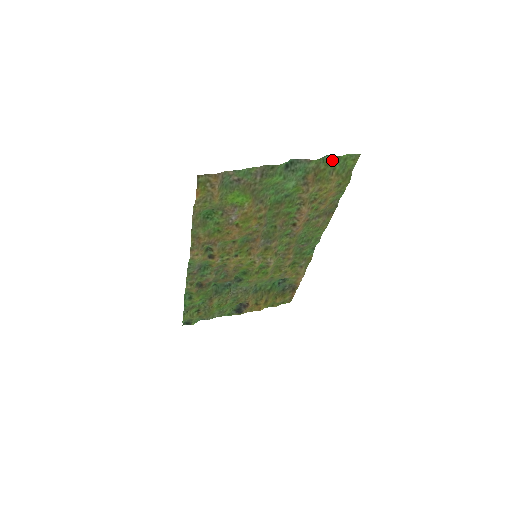
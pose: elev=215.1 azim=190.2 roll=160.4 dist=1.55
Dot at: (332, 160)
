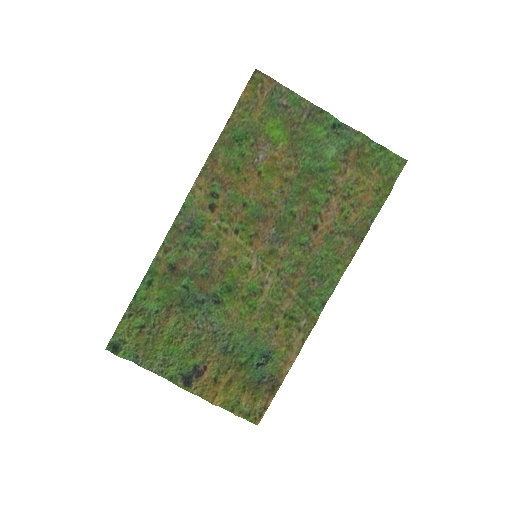
Dot at: (378, 150)
